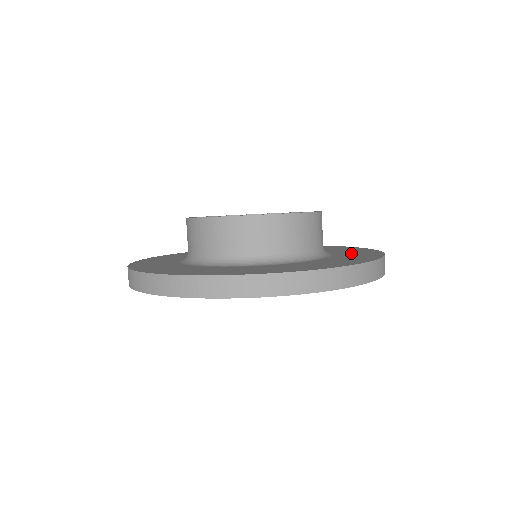
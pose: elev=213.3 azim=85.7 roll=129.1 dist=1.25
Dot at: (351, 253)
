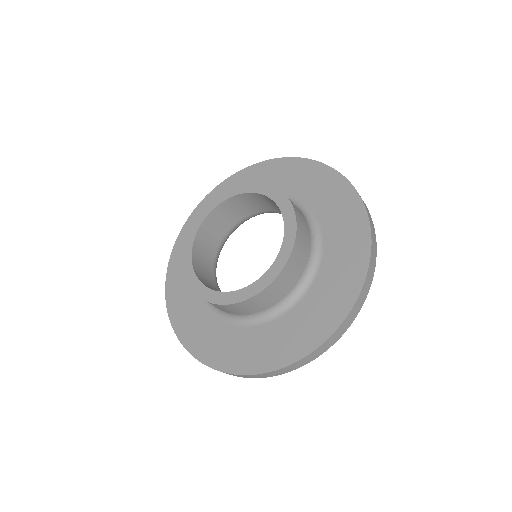
Dot at: (340, 240)
